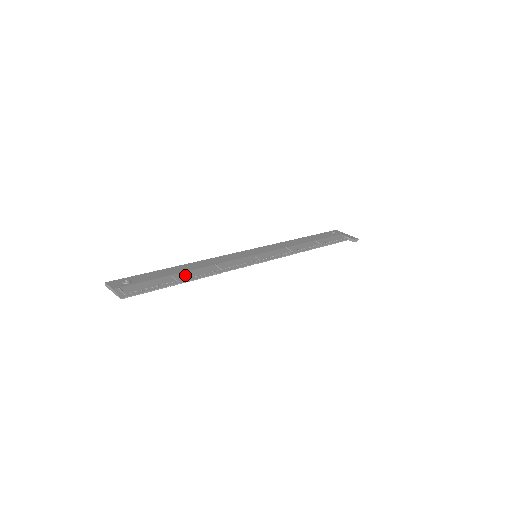
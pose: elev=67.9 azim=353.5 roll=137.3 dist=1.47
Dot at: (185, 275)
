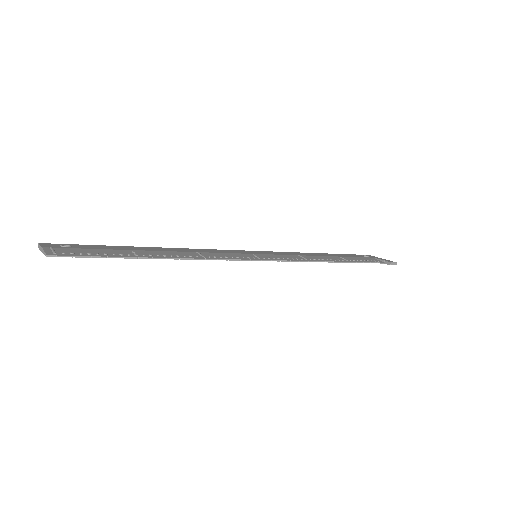
Dot at: (150, 253)
